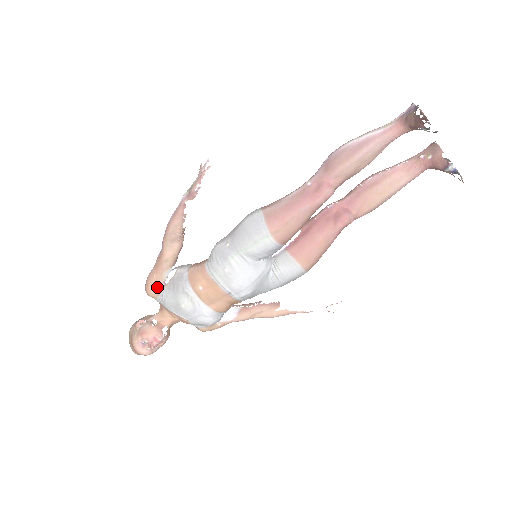
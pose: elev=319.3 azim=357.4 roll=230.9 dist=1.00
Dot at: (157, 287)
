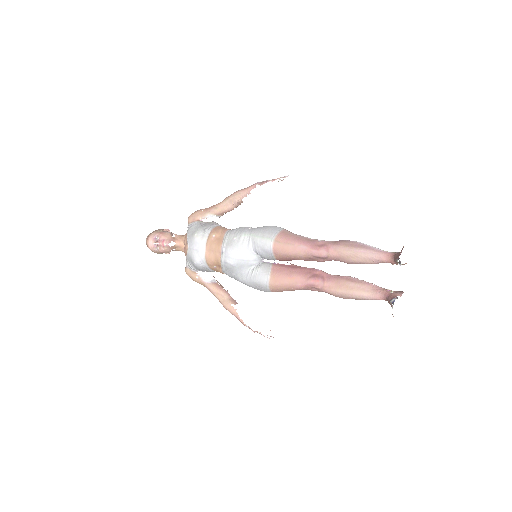
Dot at: (197, 217)
